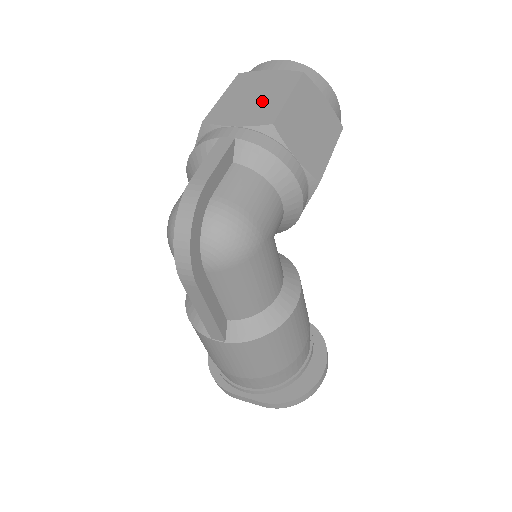
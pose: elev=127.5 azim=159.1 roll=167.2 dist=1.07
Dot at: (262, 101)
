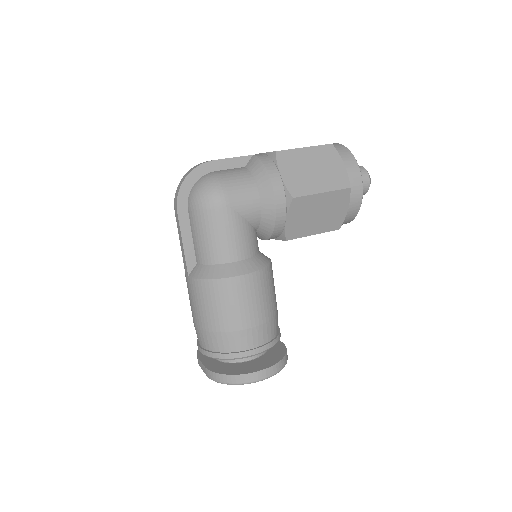
Dot at: occluded
